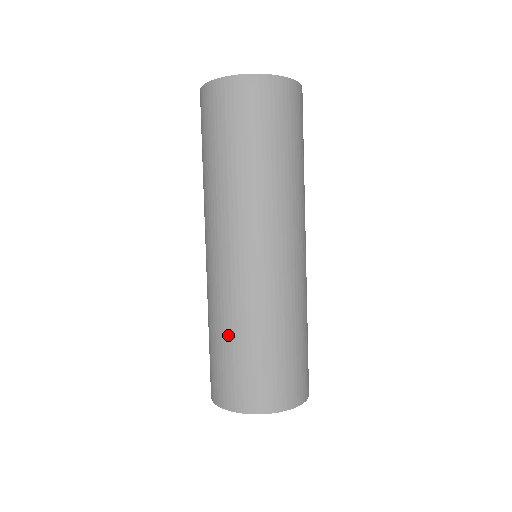
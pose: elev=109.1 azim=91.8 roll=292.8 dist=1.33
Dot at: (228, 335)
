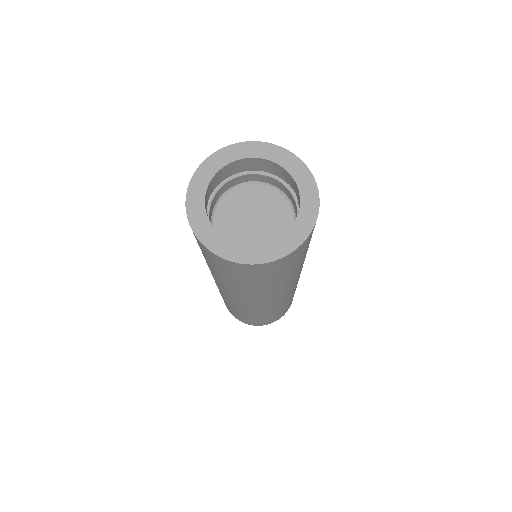
Dot at: occluded
